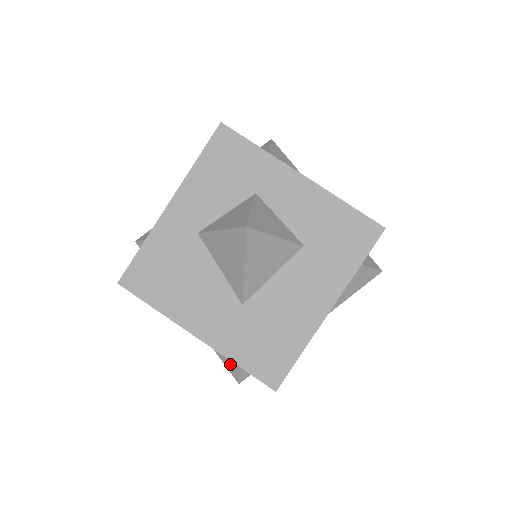
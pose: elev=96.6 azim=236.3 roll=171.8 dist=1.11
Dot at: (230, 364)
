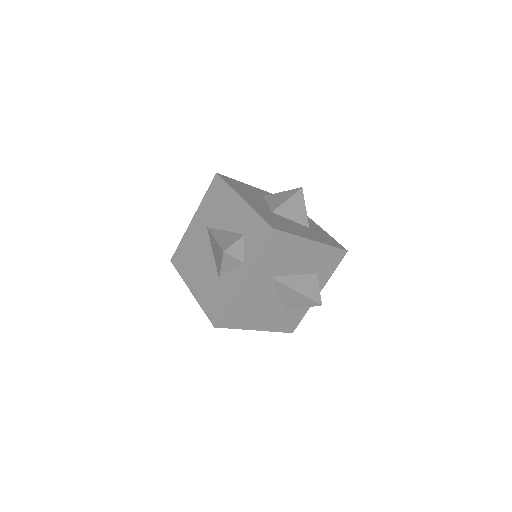
Dot at: (227, 243)
